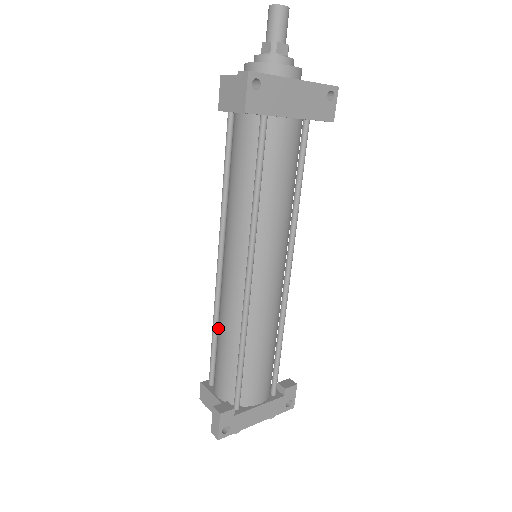
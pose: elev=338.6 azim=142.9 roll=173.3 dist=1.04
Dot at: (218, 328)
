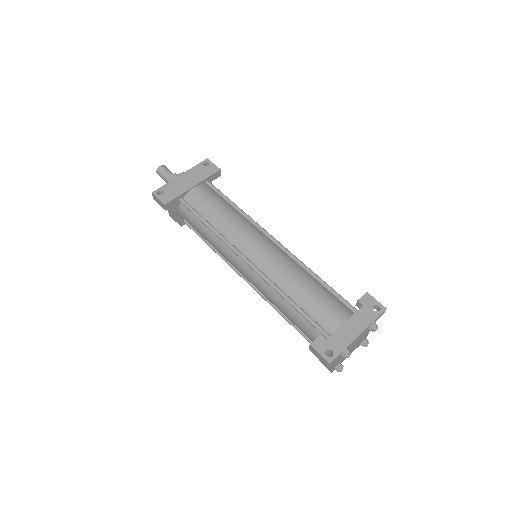
Dot at: (282, 313)
